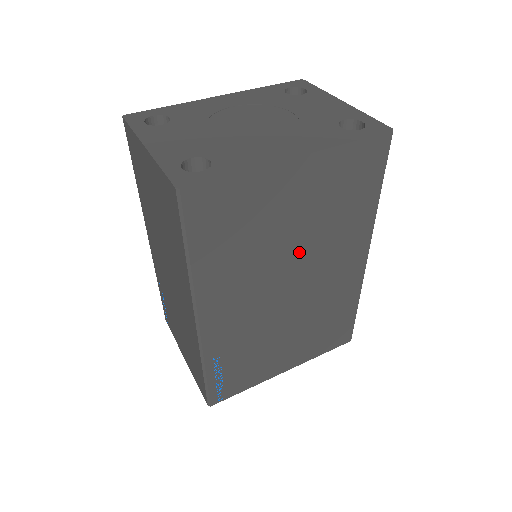
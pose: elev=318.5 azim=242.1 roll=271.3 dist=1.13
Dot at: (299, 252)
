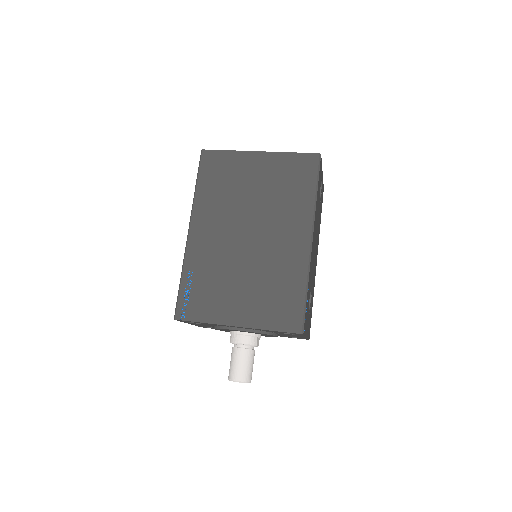
Dot at: (257, 210)
